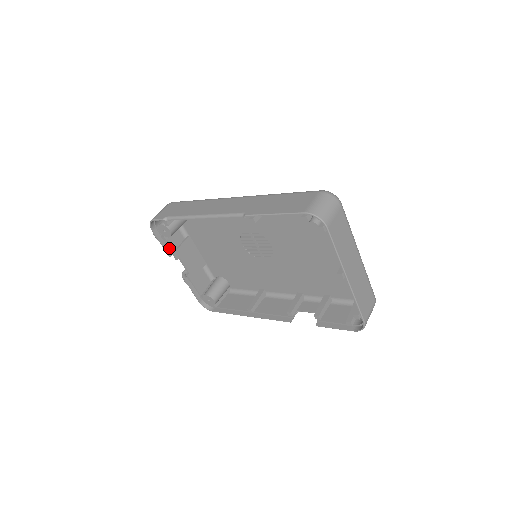
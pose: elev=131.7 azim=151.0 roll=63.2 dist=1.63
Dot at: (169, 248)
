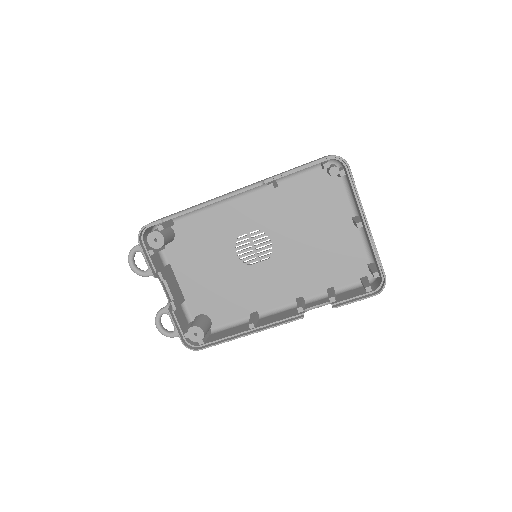
Dot at: (154, 268)
